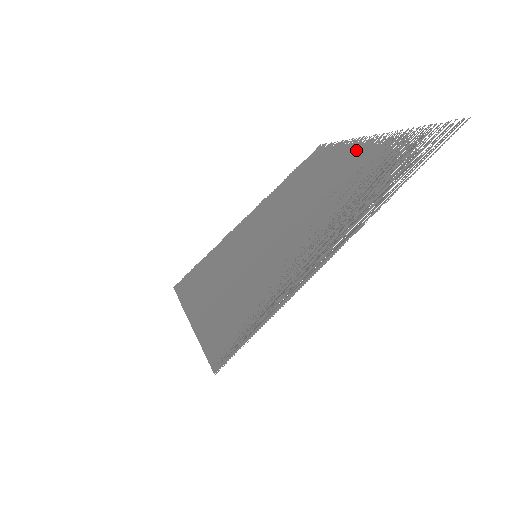
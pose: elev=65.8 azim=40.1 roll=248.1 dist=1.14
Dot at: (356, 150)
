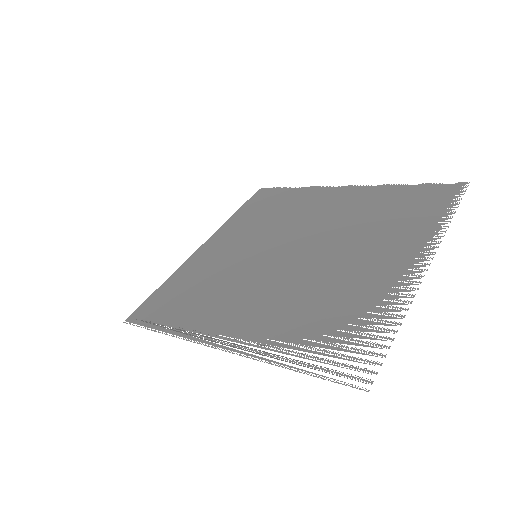
Dot at: (405, 257)
